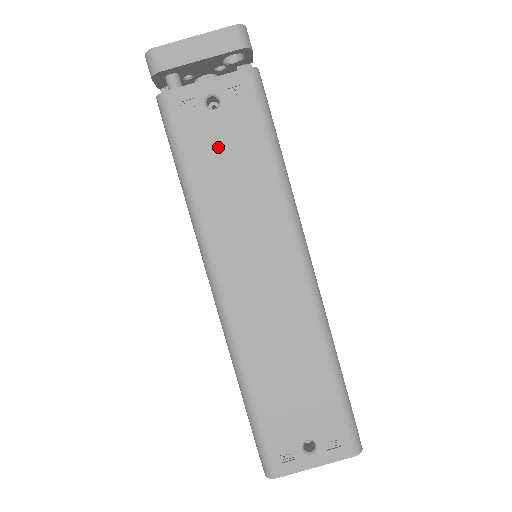
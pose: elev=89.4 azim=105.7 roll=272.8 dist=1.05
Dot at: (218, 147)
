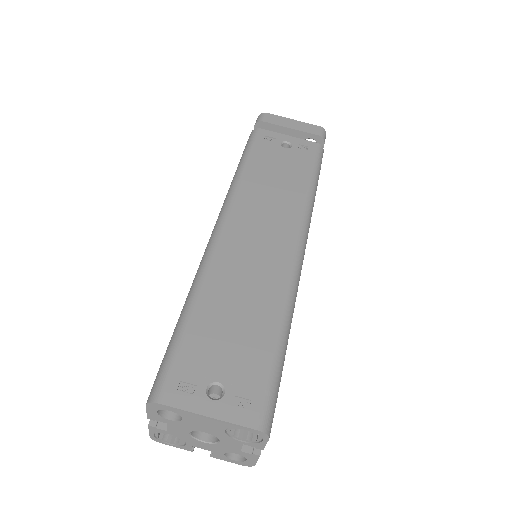
Dot at: (276, 162)
